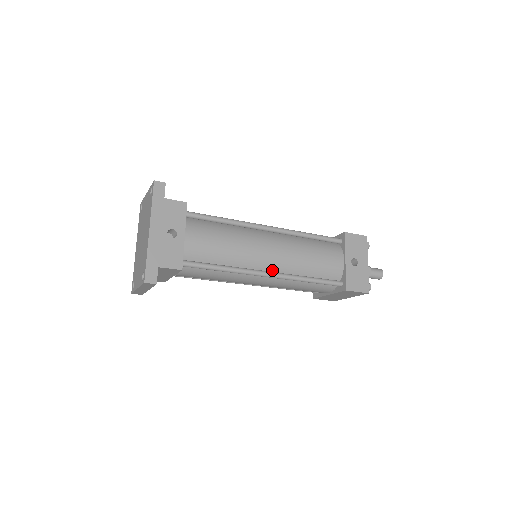
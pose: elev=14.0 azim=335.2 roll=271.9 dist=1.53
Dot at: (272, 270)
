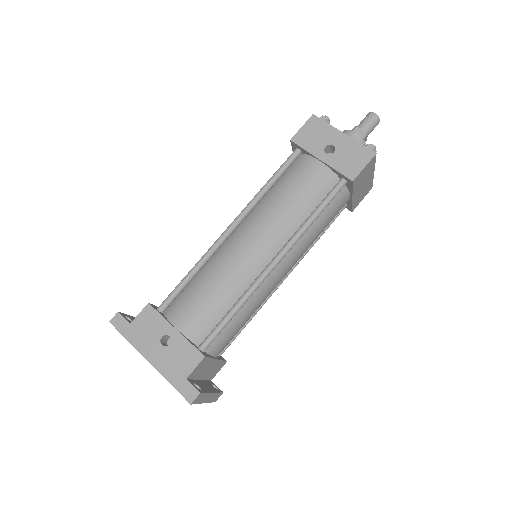
Dot at: (274, 254)
